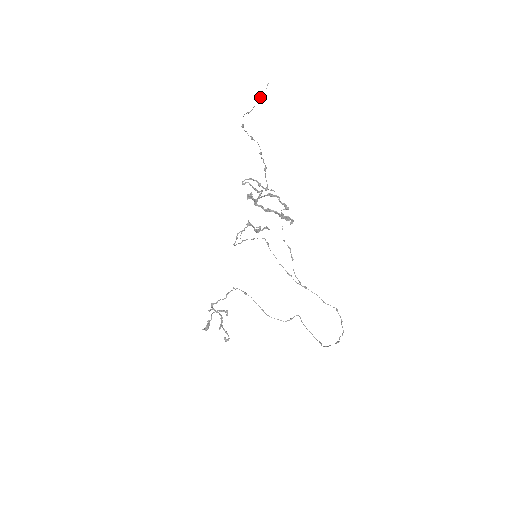
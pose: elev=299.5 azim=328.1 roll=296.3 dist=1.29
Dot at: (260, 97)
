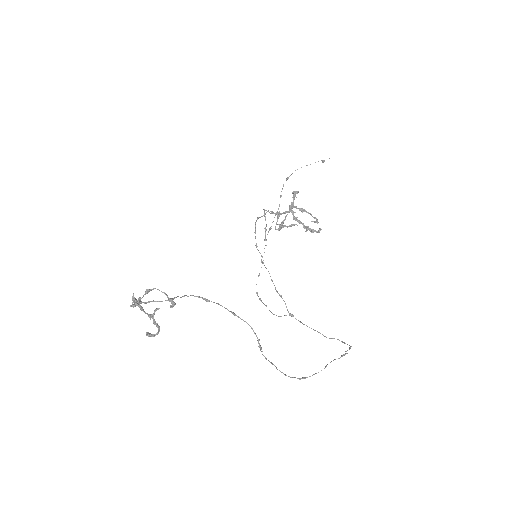
Dot at: (323, 160)
